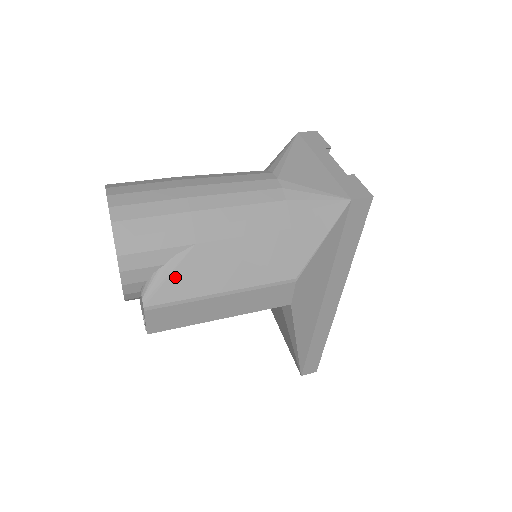
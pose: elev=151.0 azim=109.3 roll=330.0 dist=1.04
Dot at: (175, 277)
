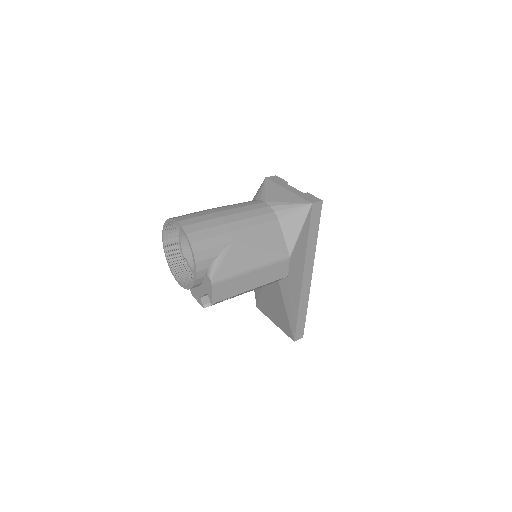
Dot at: (225, 262)
